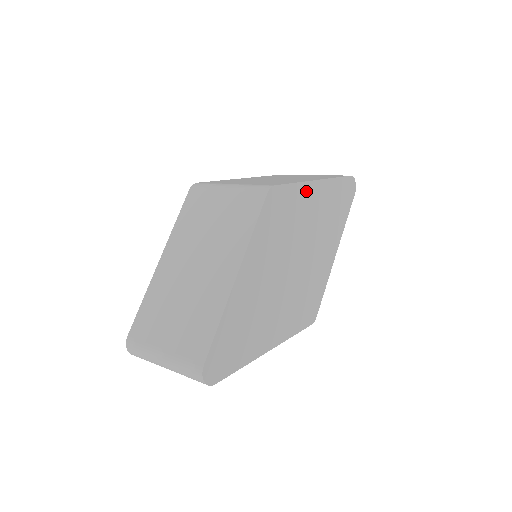
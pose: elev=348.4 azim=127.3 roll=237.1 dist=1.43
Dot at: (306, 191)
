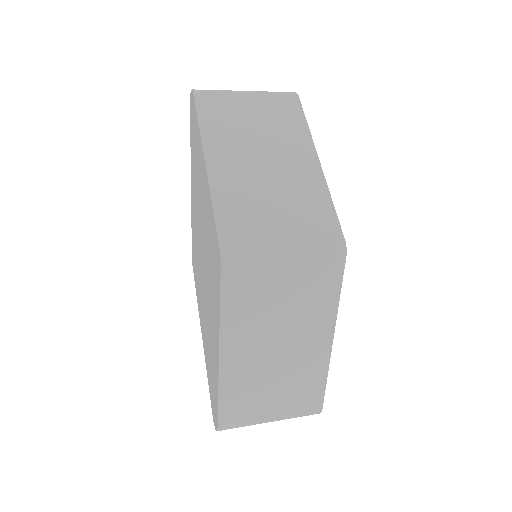
Dot at: occluded
